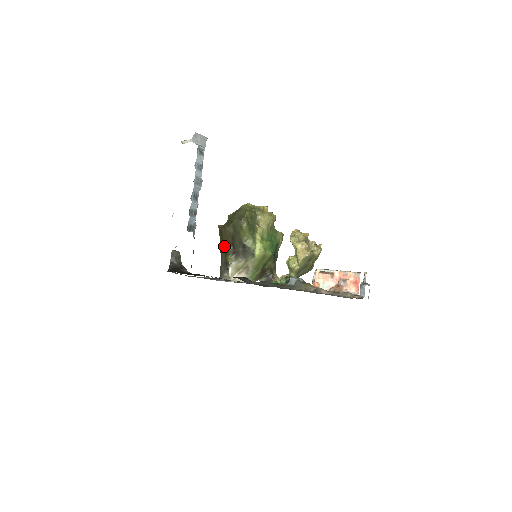
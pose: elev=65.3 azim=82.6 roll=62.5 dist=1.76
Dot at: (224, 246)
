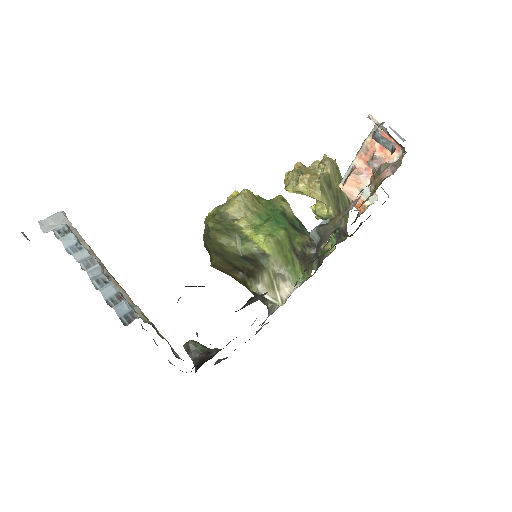
Dot at: occluded
